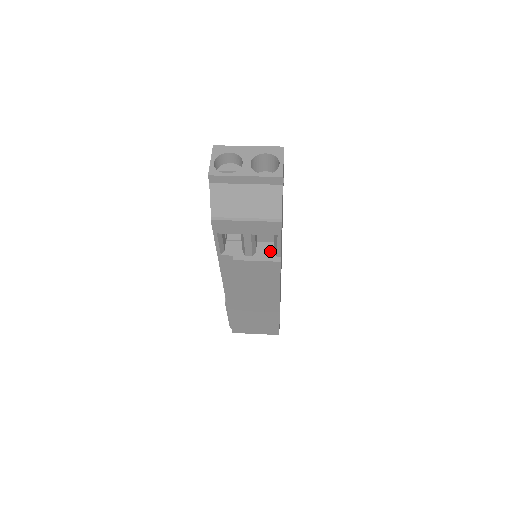
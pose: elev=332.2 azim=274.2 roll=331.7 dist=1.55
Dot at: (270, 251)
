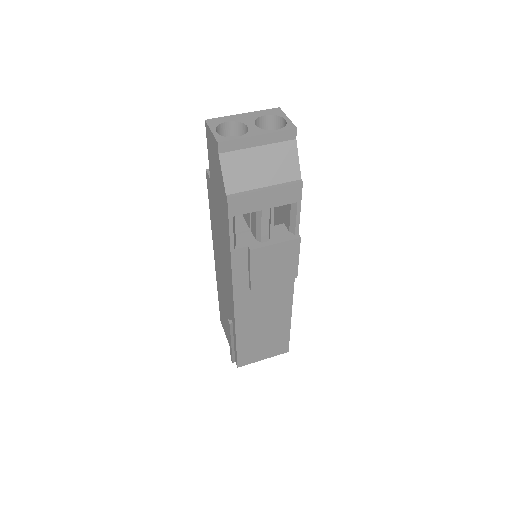
Dot at: (284, 232)
